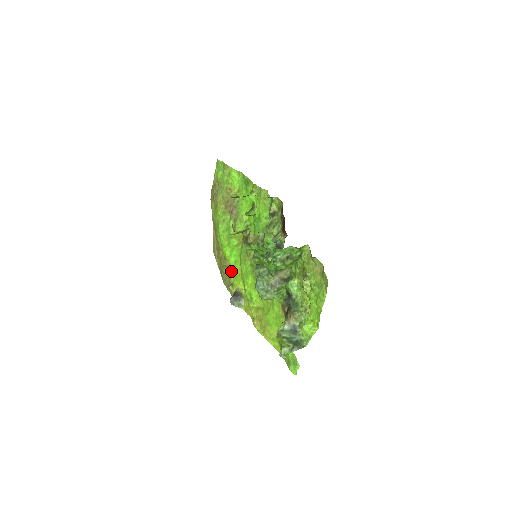
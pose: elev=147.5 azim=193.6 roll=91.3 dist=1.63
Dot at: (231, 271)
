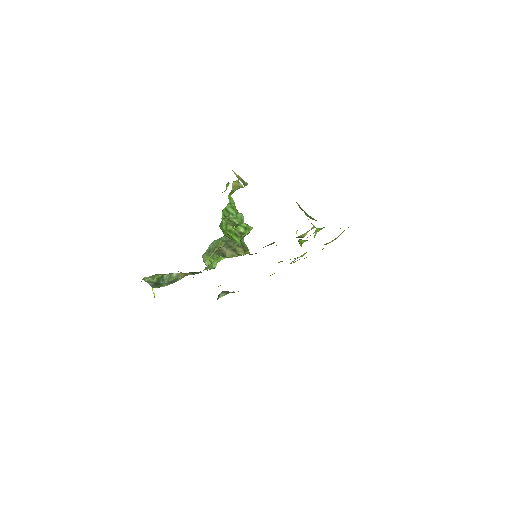
Dot at: occluded
